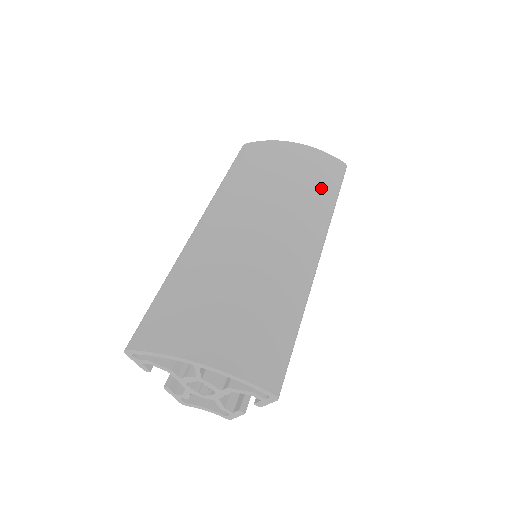
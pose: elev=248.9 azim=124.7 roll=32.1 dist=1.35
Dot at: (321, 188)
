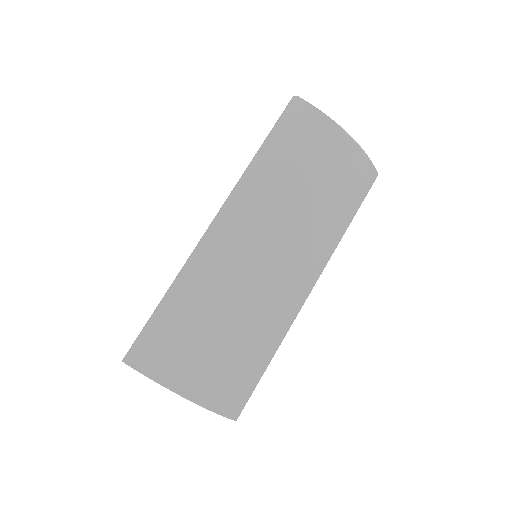
Dot at: (345, 212)
